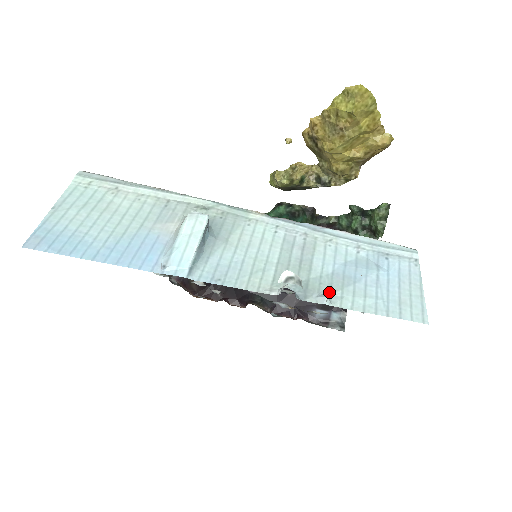
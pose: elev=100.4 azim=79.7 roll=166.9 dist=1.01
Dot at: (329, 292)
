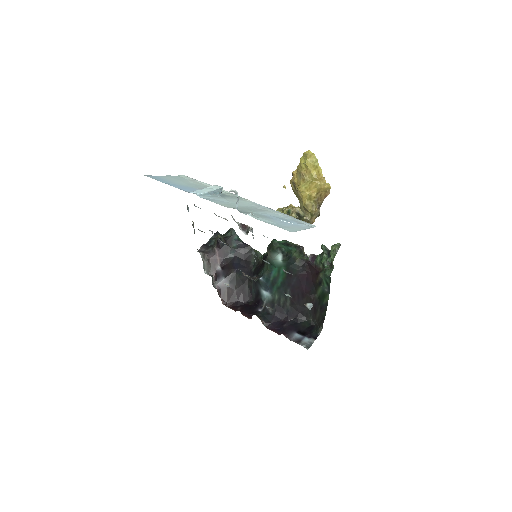
Dot at: (255, 215)
